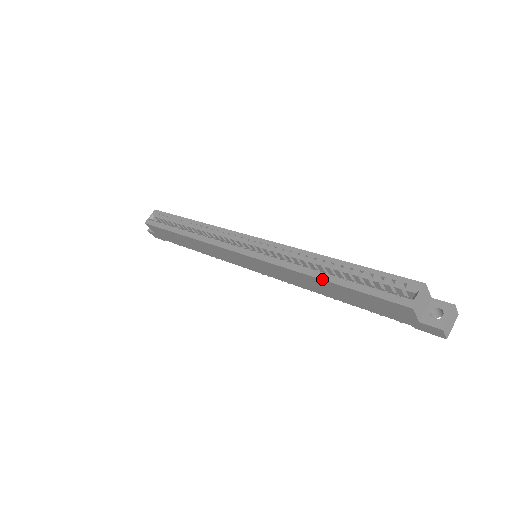
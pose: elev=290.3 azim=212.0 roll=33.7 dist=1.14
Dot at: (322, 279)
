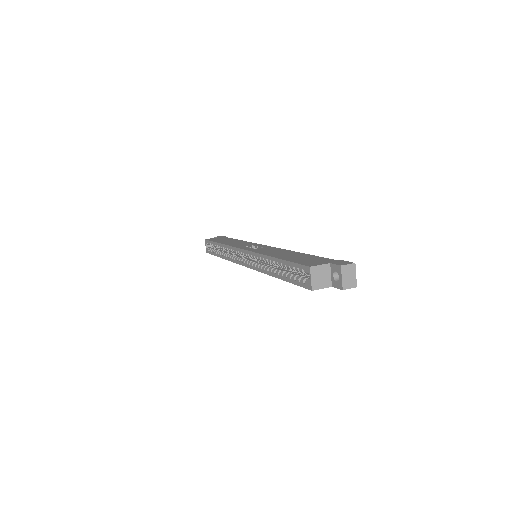
Dot at: (275, 277)
